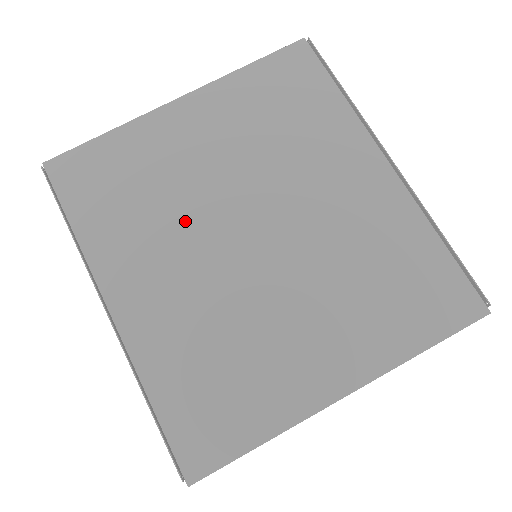
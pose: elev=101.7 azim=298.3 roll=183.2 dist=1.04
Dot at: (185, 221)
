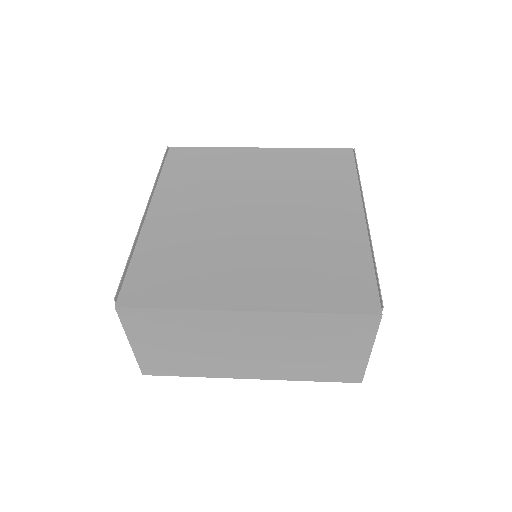
Dot at: (221, 194)
